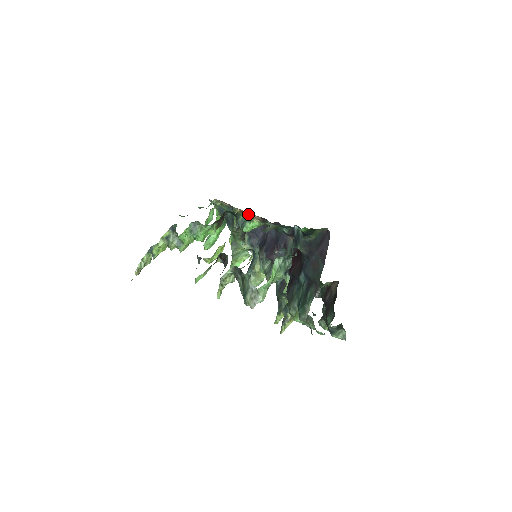
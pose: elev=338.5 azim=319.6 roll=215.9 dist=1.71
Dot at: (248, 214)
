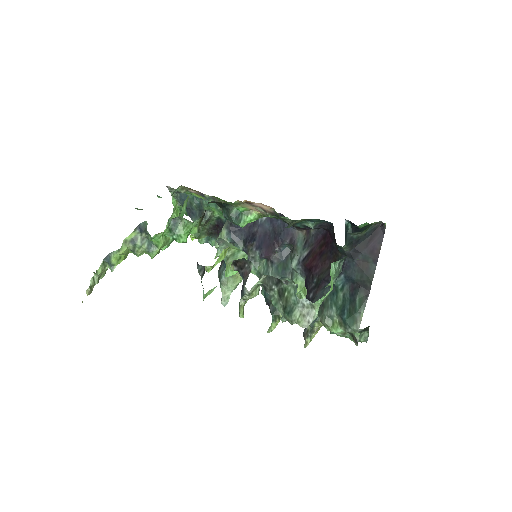
Dot at: (249, 205)
